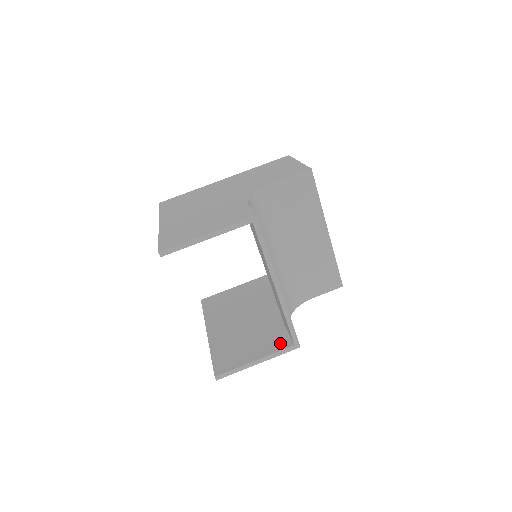
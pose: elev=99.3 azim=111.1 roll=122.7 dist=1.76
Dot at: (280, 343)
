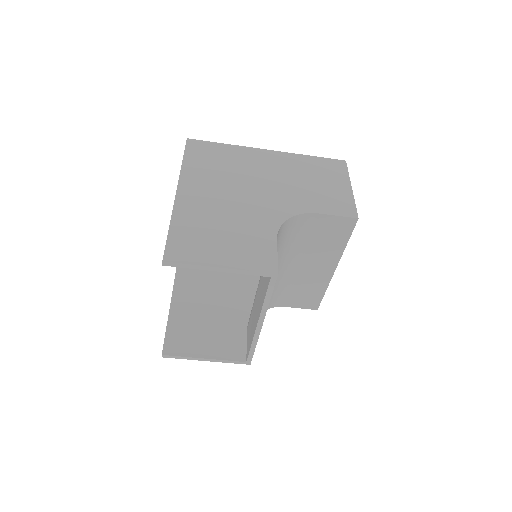
Dot at: (235, 351)
